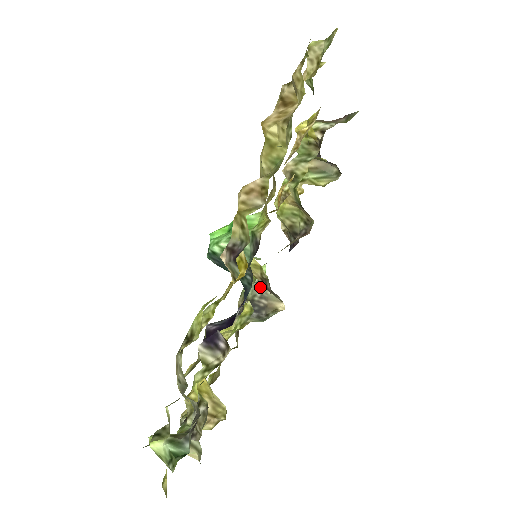
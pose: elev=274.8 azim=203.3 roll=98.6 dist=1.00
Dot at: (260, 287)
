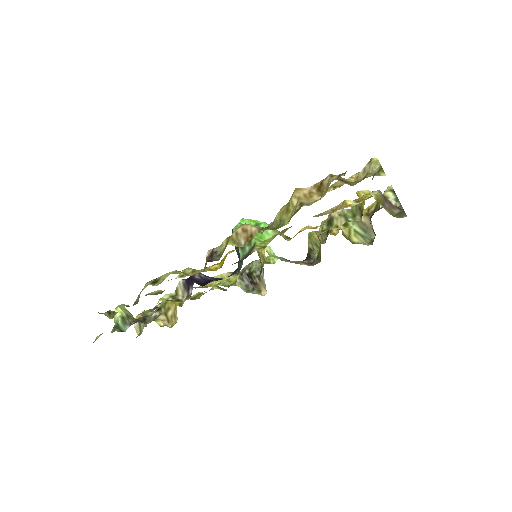
Dot at: (262, 270)
